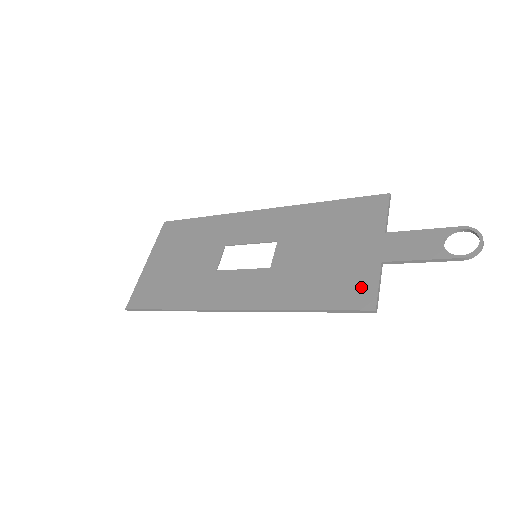
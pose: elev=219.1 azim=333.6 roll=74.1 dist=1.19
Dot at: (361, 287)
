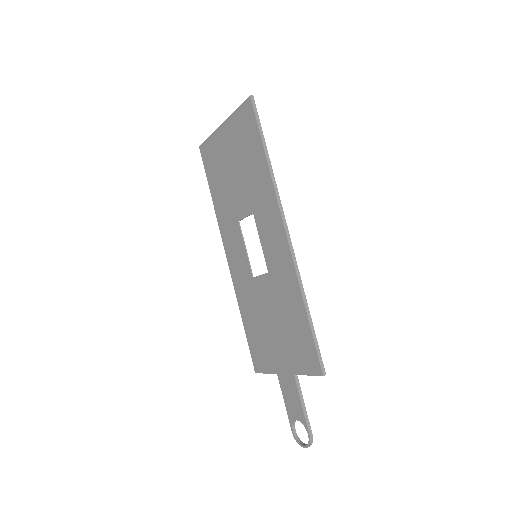
Dot at: (262, 361)
